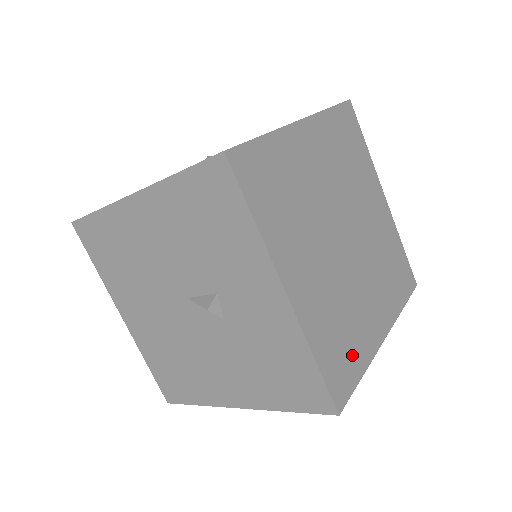
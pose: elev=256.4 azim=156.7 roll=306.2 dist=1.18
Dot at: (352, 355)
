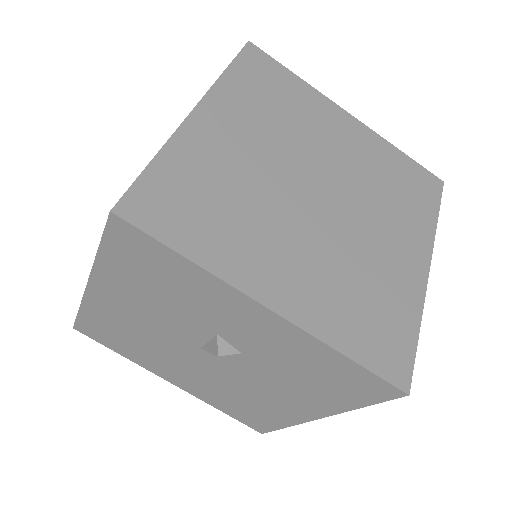
Dot at: (393, 318)
